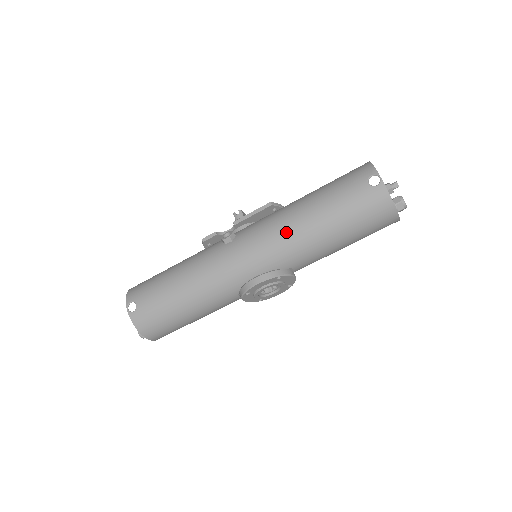
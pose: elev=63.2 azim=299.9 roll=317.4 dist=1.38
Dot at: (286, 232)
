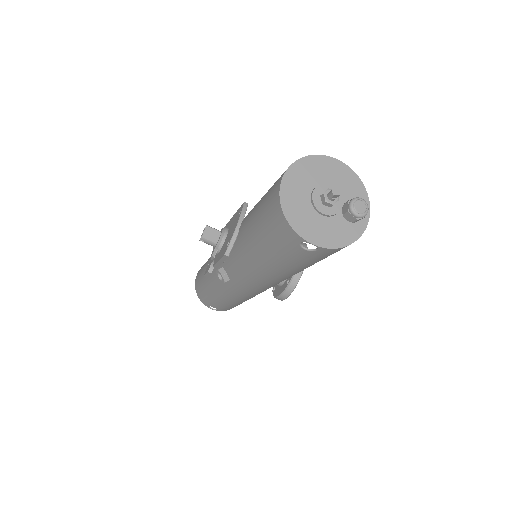
Dot at: (267, 280)
